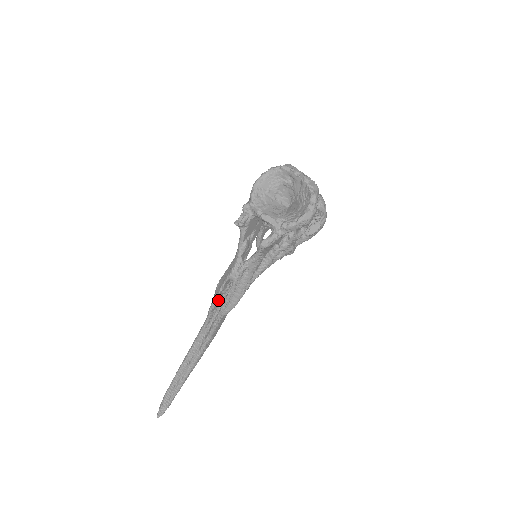
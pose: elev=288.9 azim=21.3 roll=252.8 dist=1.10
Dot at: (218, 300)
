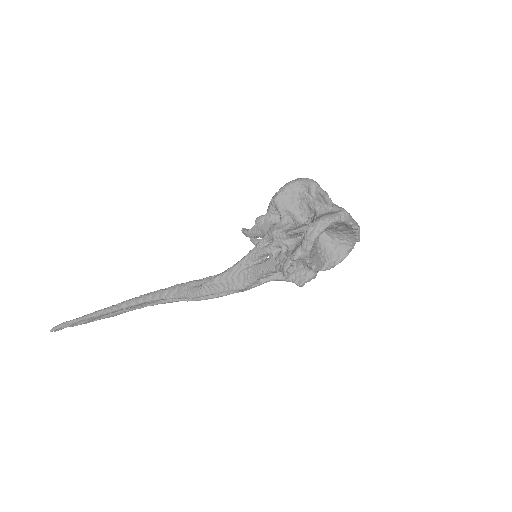
Dot at: (205, 292)
